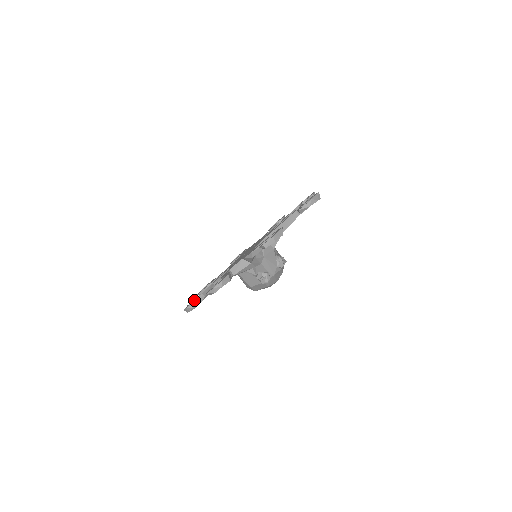
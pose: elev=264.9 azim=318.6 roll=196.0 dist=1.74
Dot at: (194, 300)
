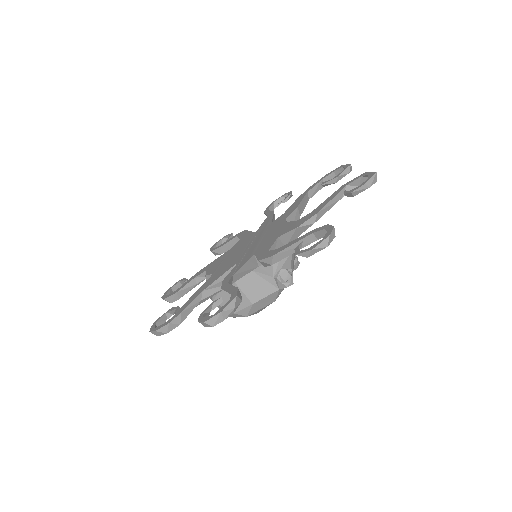
Dot at: occluded
